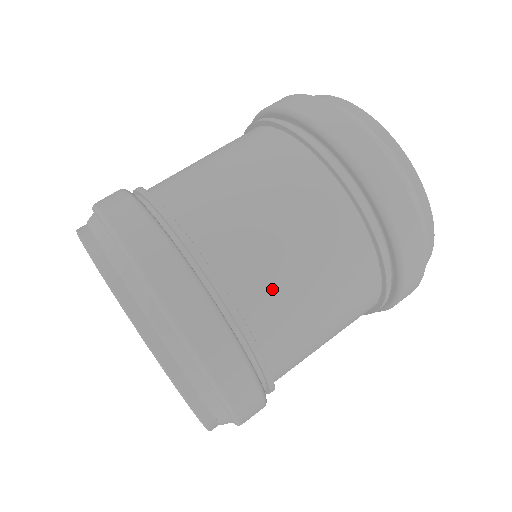
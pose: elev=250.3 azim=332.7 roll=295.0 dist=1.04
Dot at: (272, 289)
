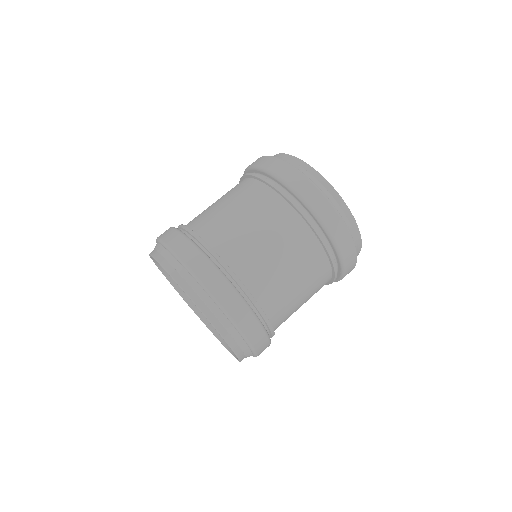
Dot at: occluded
